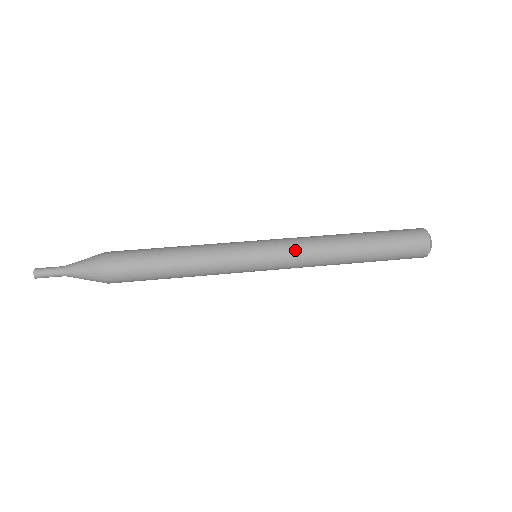
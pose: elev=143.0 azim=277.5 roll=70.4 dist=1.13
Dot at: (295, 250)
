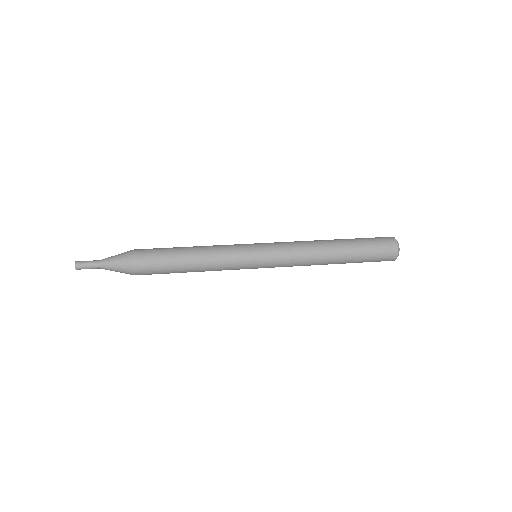
Dot at: (288, 262)
